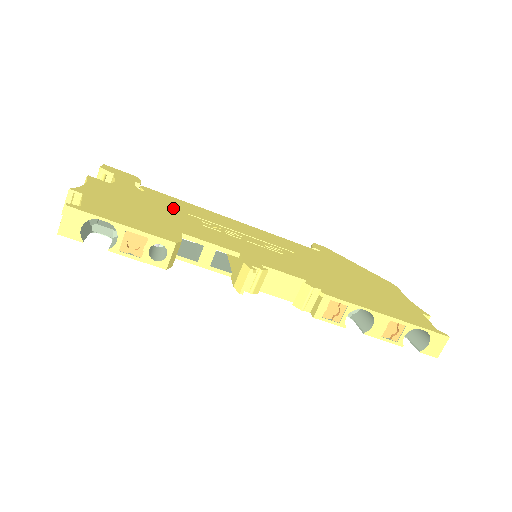
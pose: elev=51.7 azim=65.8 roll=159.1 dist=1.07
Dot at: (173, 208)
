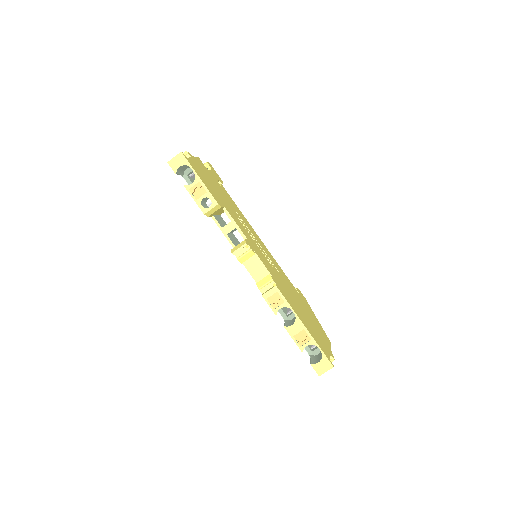
Dot at: (230, 202)
